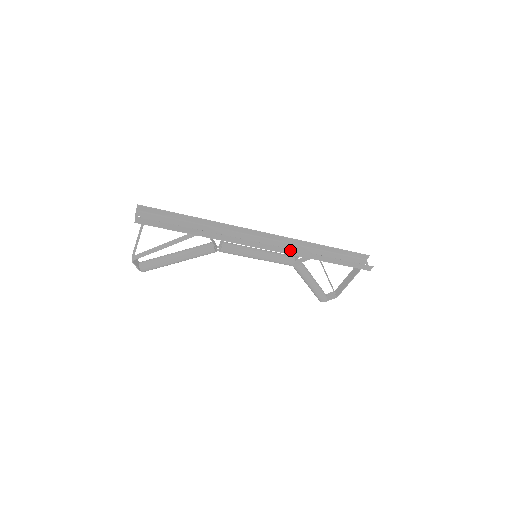
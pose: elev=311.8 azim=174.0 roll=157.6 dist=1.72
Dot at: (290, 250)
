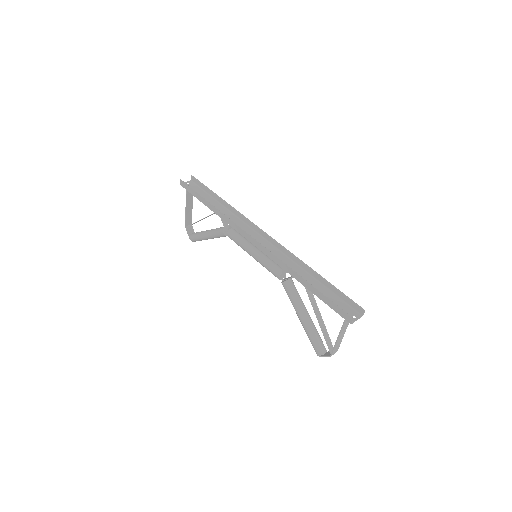
Dot at: (272, 254)
